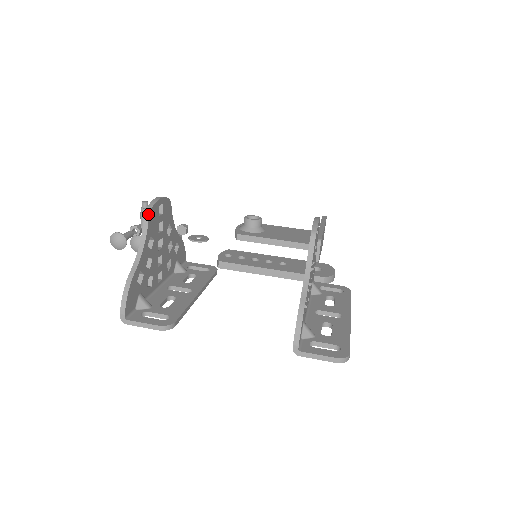
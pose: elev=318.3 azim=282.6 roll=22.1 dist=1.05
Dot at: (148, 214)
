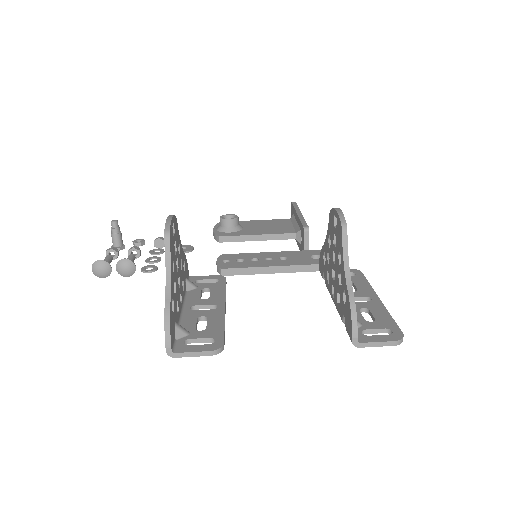
Dot at: (168, 237)
